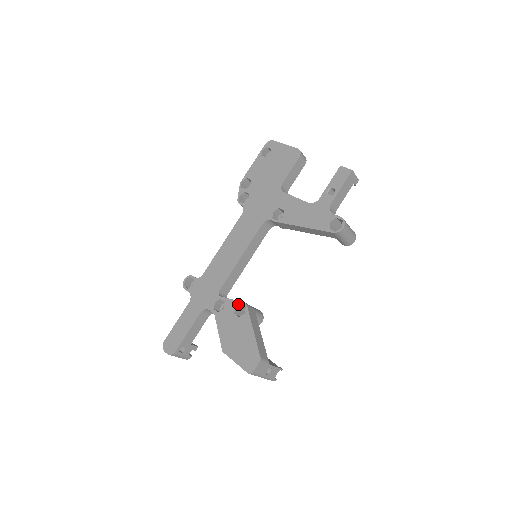
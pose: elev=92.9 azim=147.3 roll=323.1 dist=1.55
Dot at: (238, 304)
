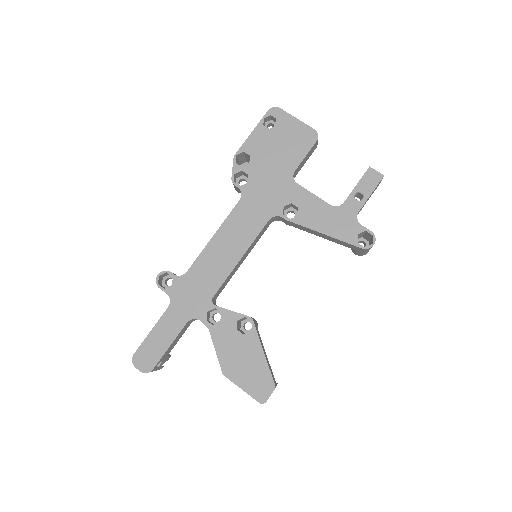
Dot at: (241, 318)
